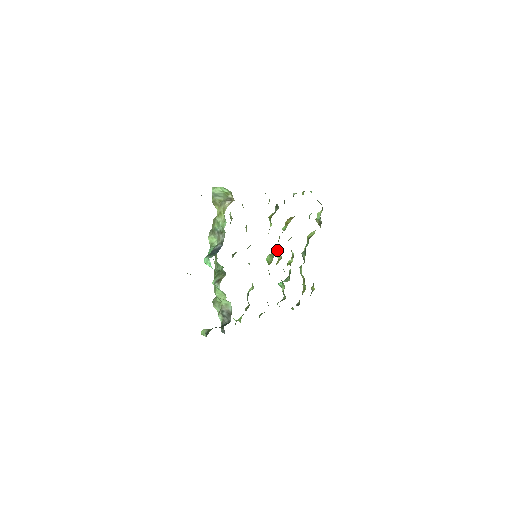
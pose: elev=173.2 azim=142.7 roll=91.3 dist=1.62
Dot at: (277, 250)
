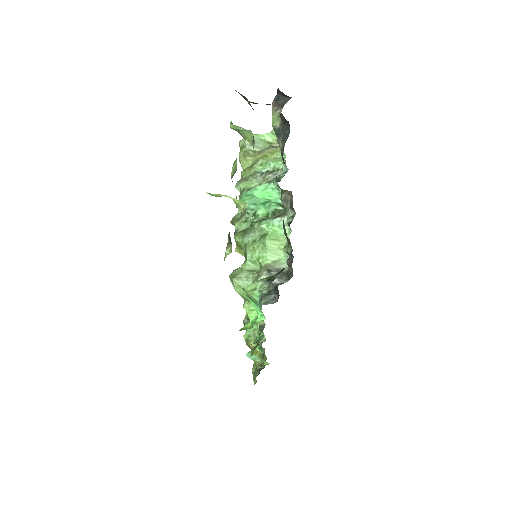
Dot at: occluded
